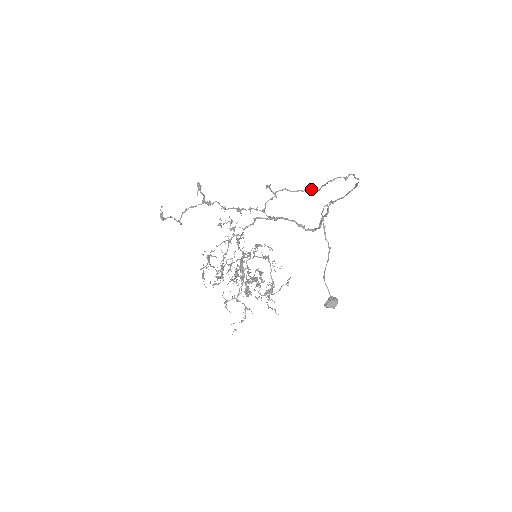
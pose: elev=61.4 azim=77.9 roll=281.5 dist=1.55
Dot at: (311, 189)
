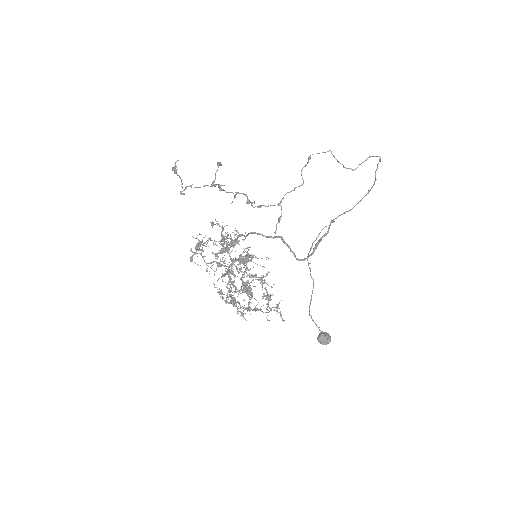
Dot at: (348, 168)
